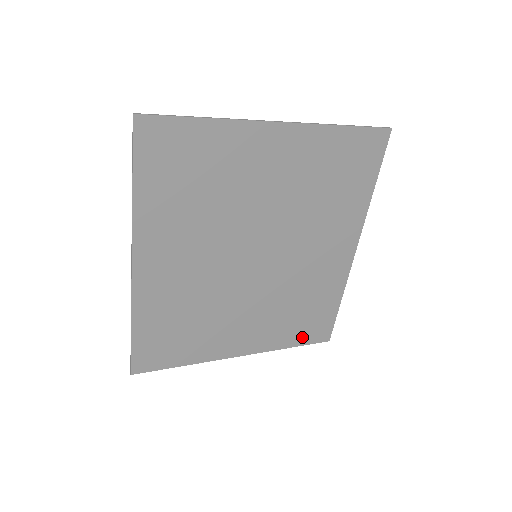
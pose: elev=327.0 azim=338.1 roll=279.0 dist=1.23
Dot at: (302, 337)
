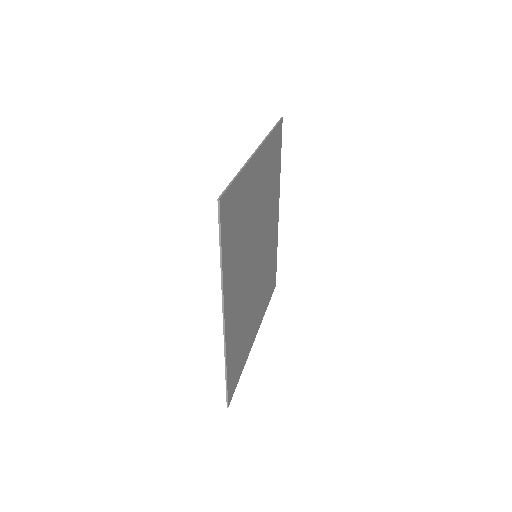
Dot at: (270, 294)
